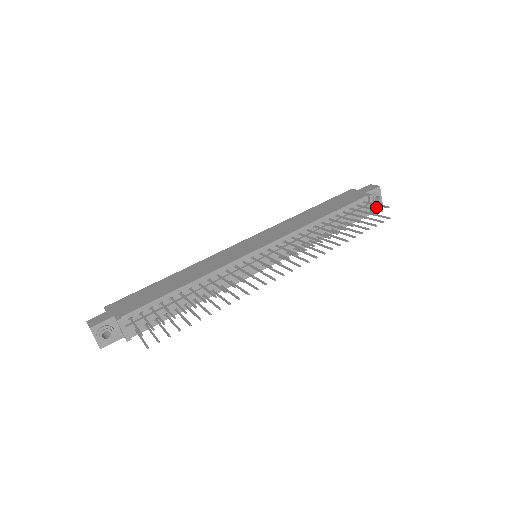
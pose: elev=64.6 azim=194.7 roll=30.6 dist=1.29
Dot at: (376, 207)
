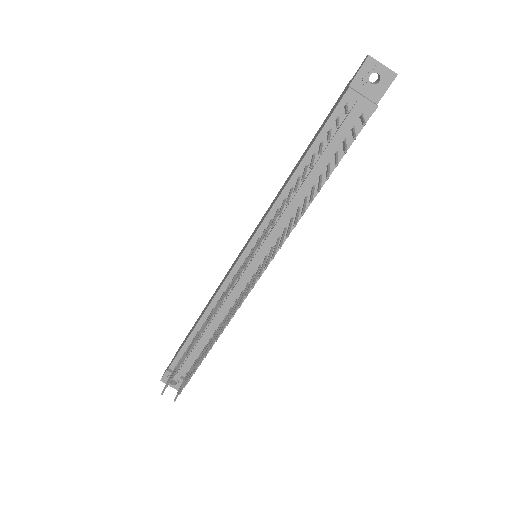
Dot at: (387, 87)
